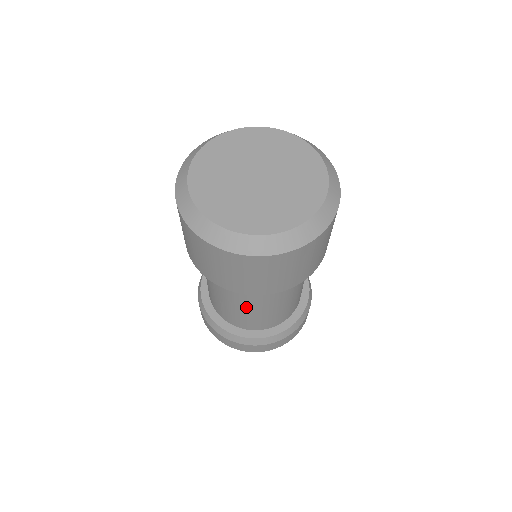
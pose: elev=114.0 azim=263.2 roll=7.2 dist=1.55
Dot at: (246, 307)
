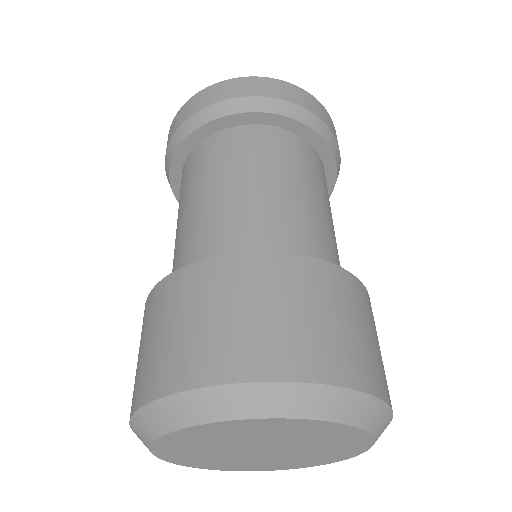
Dot at: occluded
